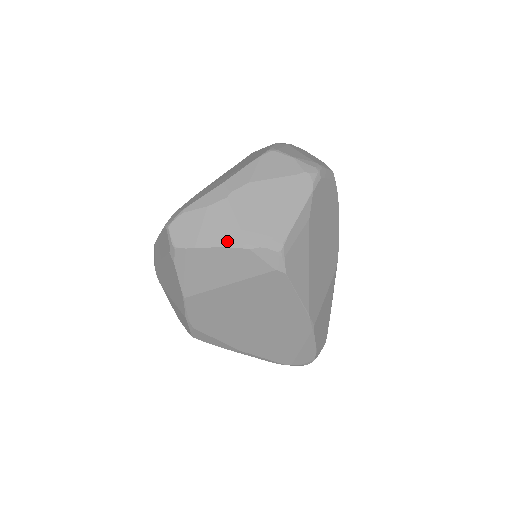
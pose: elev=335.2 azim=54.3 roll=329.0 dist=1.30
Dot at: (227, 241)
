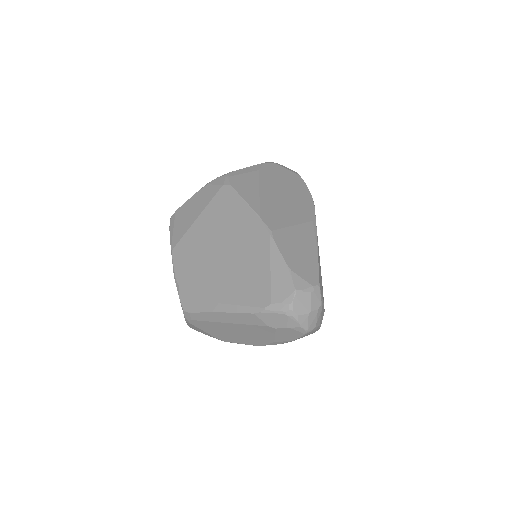
Dot at: occluded
